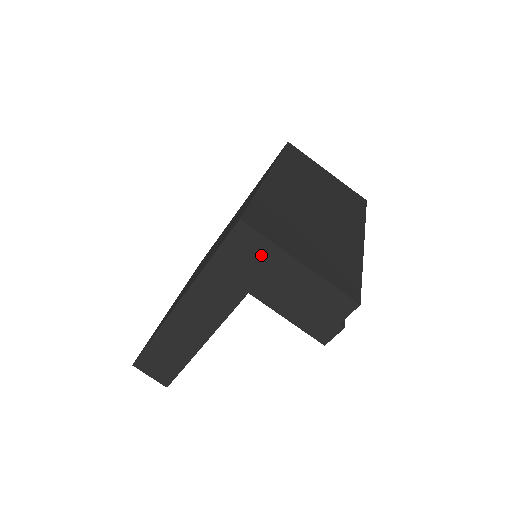
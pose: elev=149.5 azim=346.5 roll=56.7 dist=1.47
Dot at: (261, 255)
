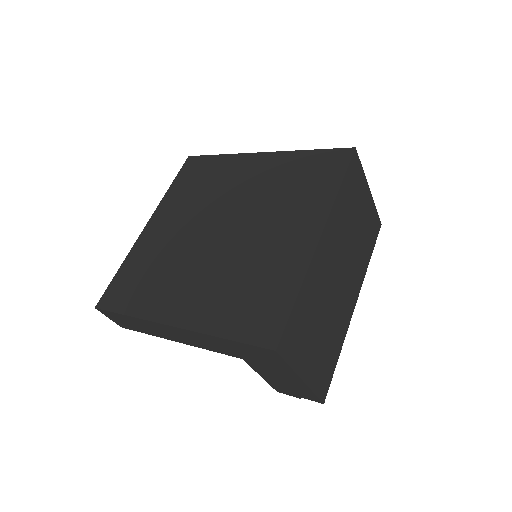
Dot at: (274, 363)
